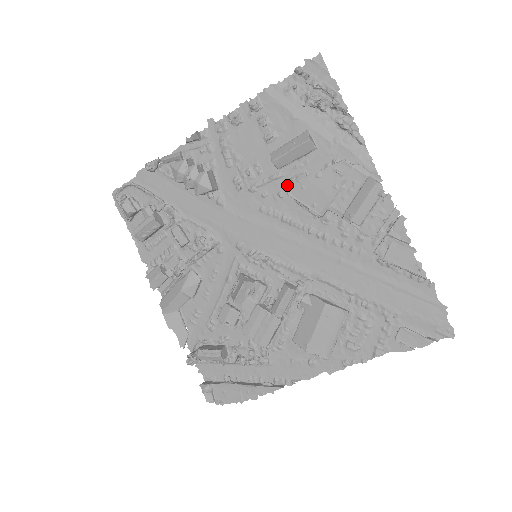
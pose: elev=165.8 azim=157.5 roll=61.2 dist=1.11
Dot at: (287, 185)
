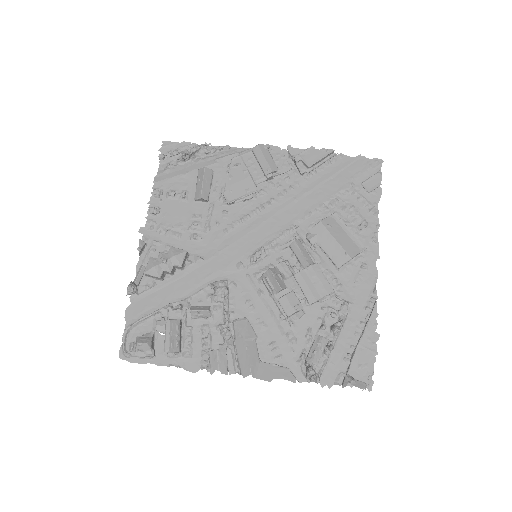
Dot at: (222, 204)
